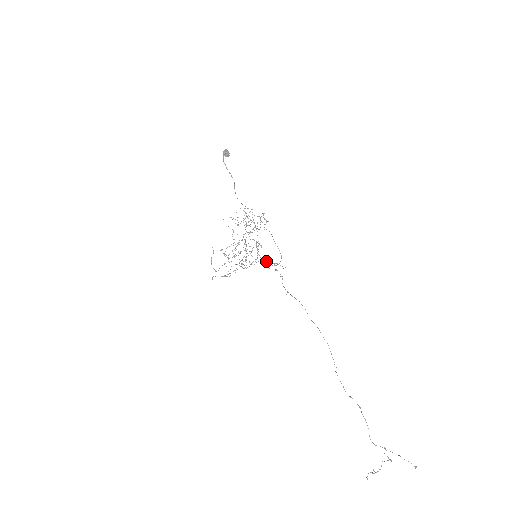
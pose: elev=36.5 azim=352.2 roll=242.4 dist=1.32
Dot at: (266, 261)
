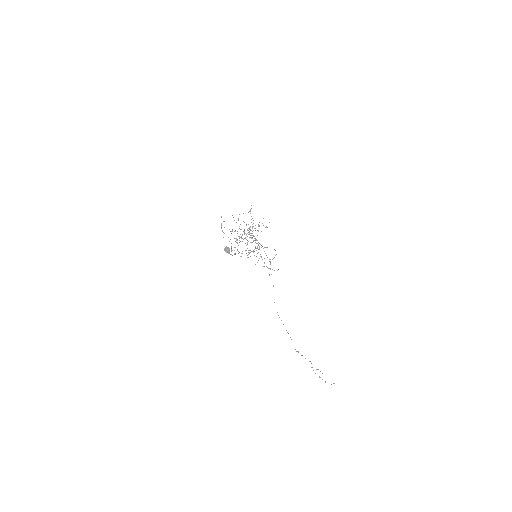
Dot at: occluded
